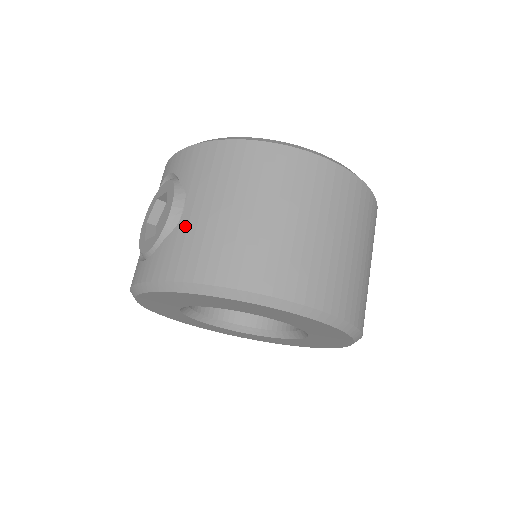
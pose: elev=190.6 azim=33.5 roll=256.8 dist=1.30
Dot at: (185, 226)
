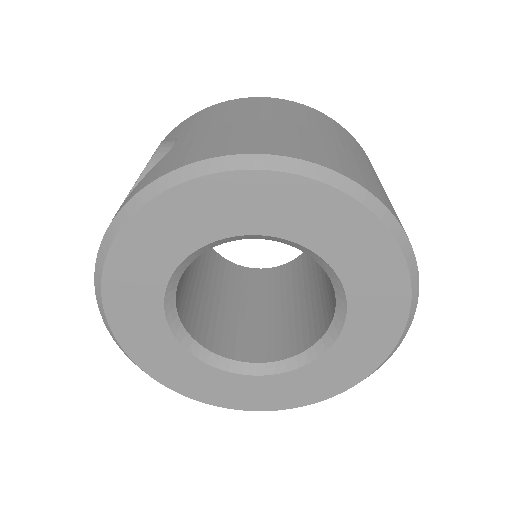
Dot at: (178, 146)
